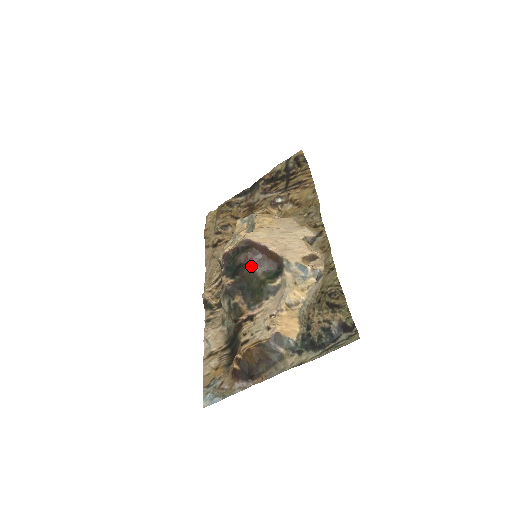
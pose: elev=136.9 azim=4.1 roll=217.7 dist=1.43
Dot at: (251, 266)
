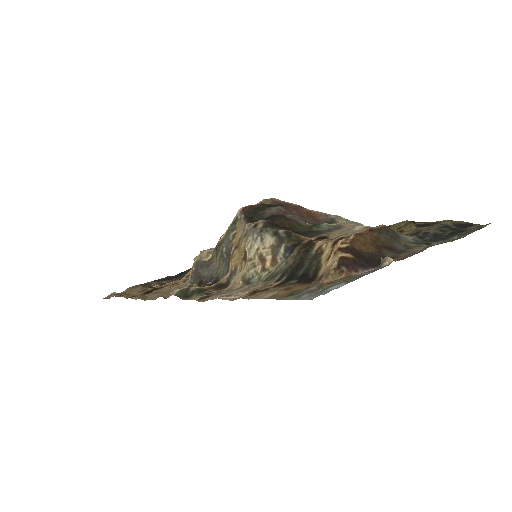
Dot at: (288, 217)
